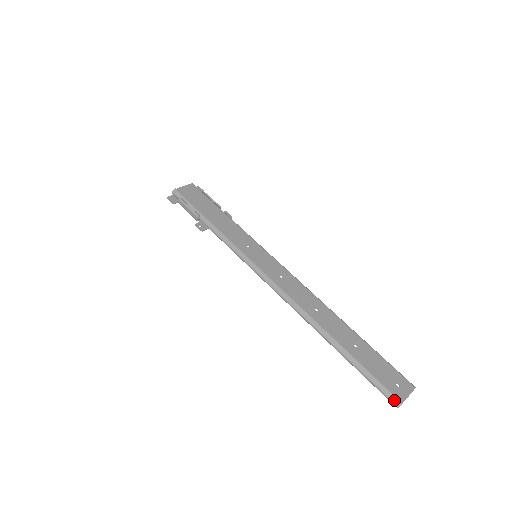
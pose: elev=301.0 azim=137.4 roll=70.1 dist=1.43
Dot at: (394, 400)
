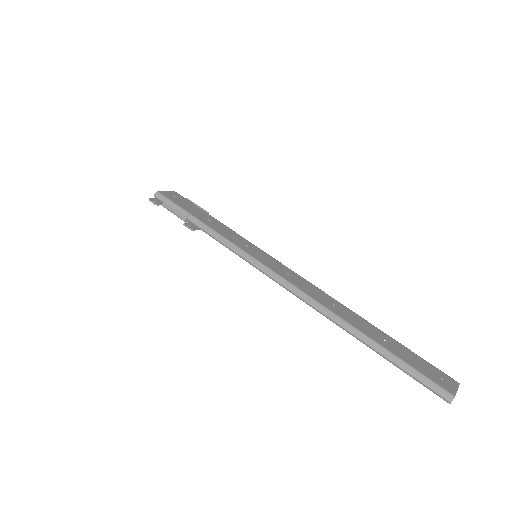
Dot at: (445, 393)
